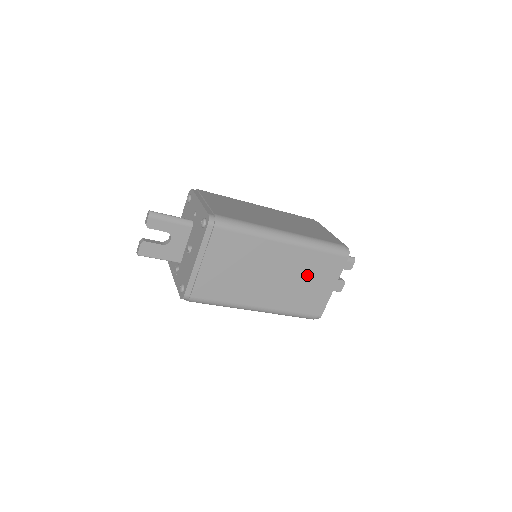
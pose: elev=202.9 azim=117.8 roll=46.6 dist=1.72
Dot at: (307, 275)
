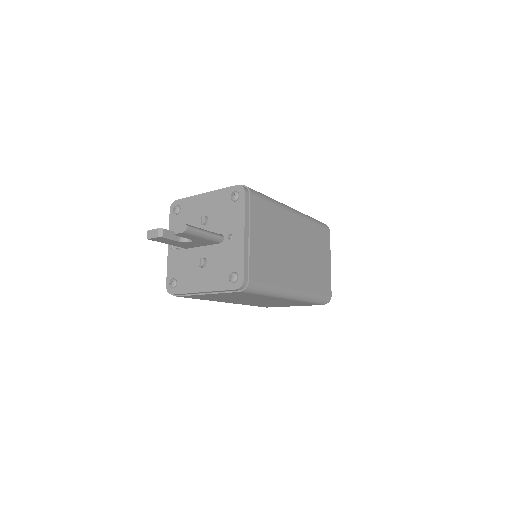
Dot at: (284, 303)
